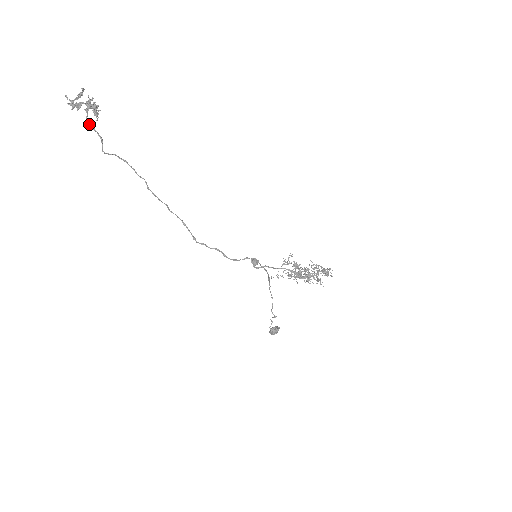
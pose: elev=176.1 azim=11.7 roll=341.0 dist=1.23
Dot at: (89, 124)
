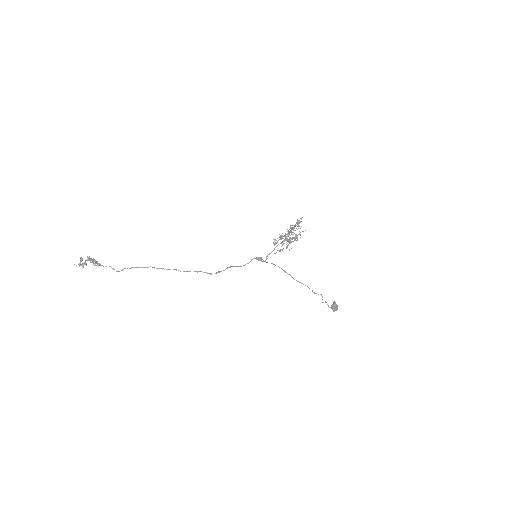
Dot at: (97, 265)
